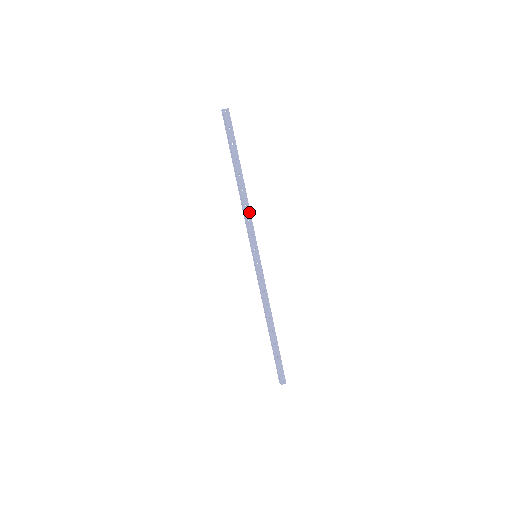
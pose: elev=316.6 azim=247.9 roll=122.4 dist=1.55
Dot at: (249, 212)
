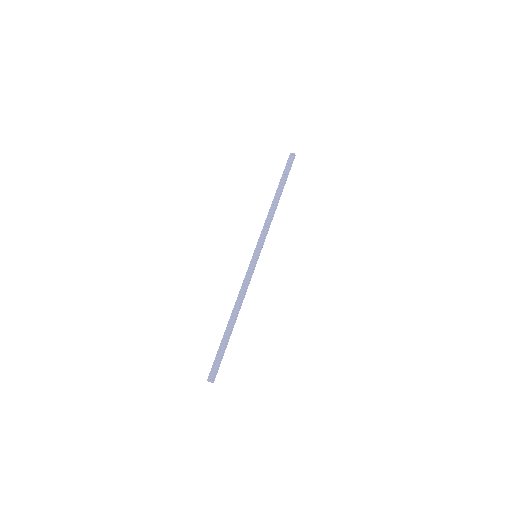
Dot at: (269, 221)
